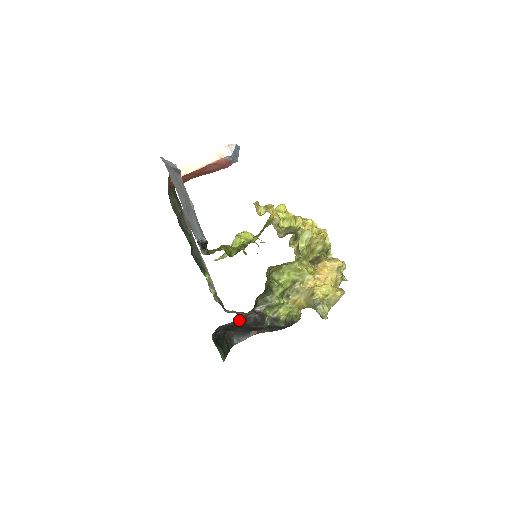
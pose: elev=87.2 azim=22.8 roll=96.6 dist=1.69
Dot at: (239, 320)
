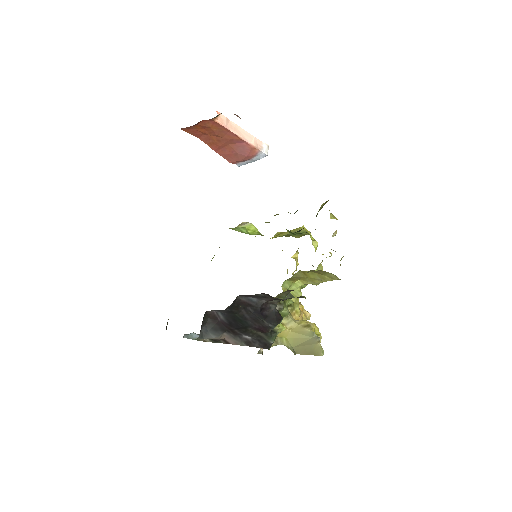
Dot at: occluded
